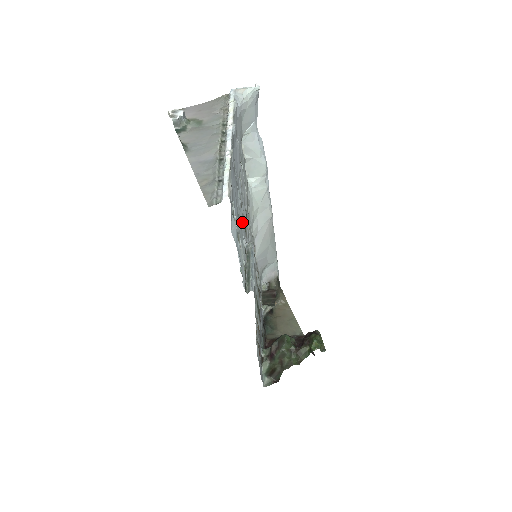
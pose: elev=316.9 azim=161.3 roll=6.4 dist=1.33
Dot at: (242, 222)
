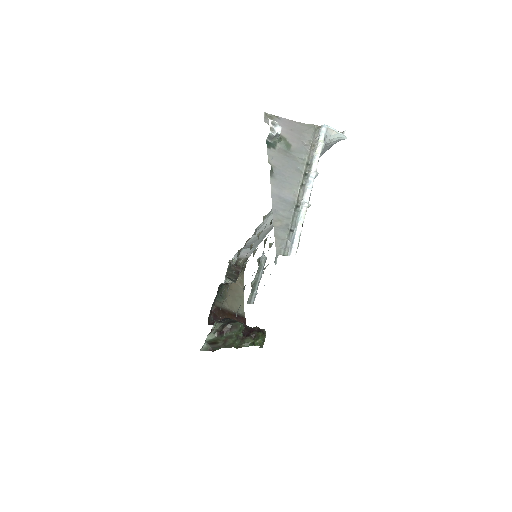
Dot at: occluded
